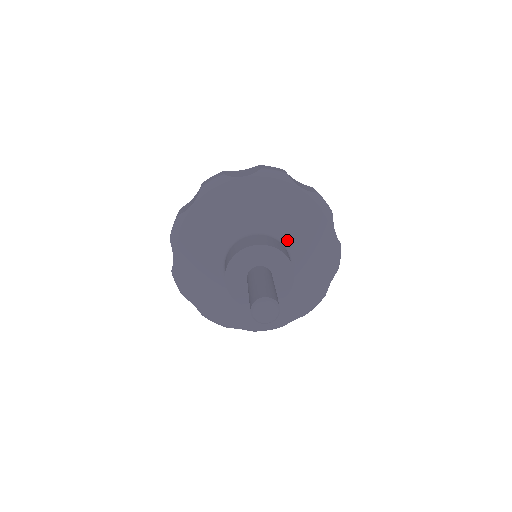
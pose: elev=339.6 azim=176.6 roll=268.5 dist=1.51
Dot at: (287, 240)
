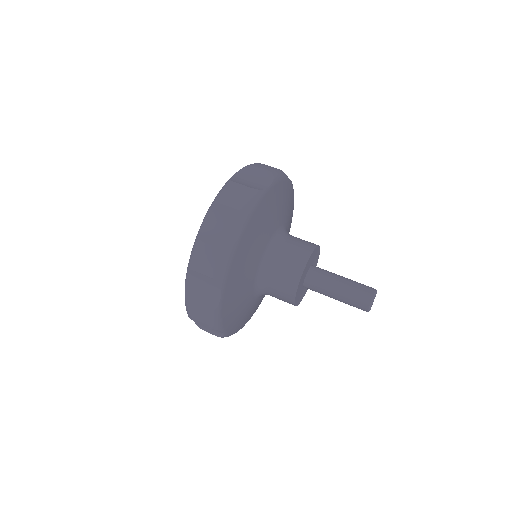
Dot at: (282, 228)
